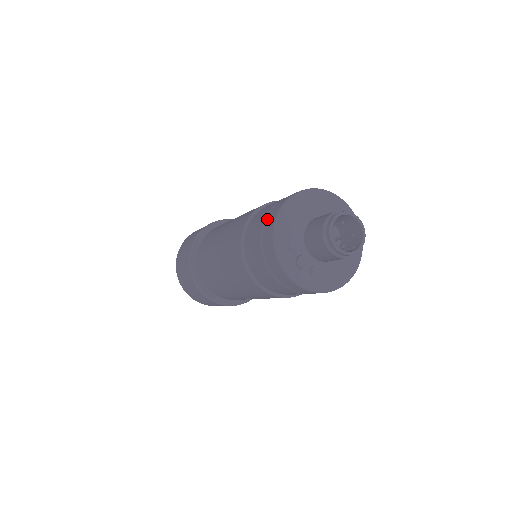
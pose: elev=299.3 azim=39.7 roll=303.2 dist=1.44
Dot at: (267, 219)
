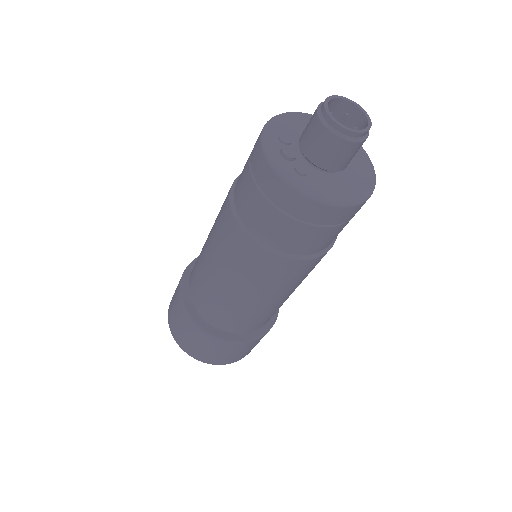
Dot at: occluded
